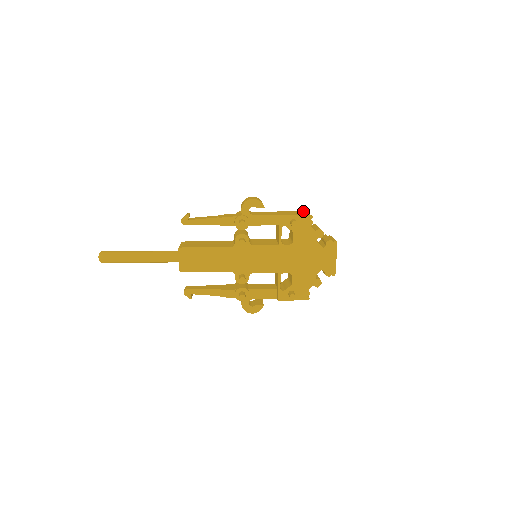
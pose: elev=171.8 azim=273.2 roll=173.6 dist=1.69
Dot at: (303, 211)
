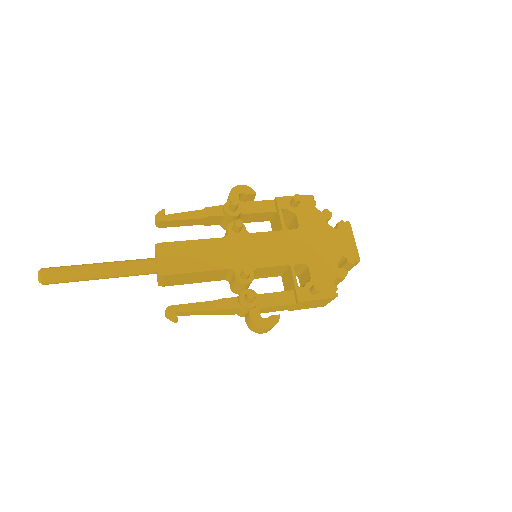
Dot at: occluded
